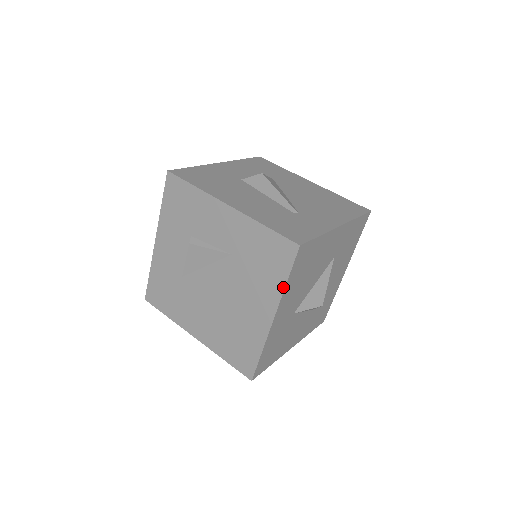
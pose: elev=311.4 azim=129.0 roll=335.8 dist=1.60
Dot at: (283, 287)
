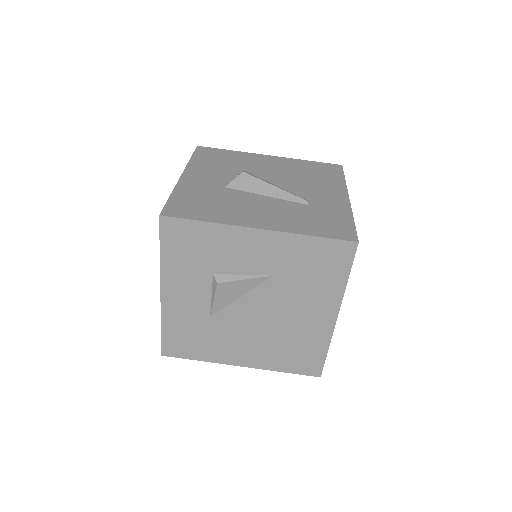
Dot at: (344, 286)
